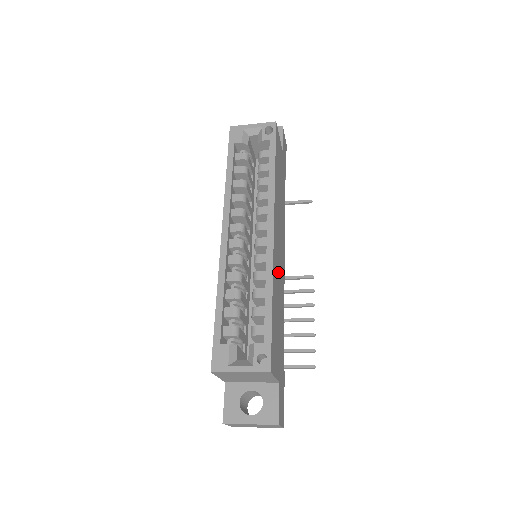
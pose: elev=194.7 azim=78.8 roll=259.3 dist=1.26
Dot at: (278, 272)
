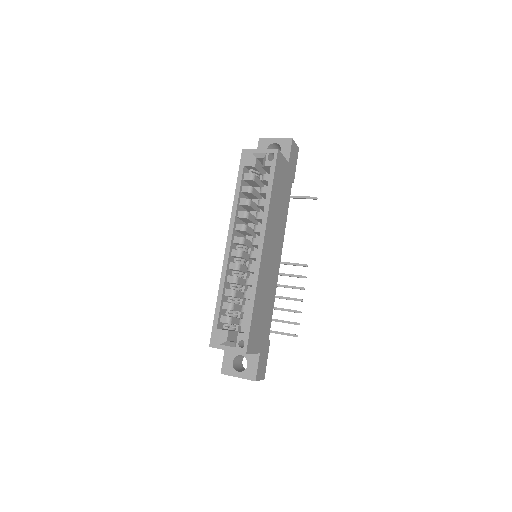
Dot at: (267, 275)
